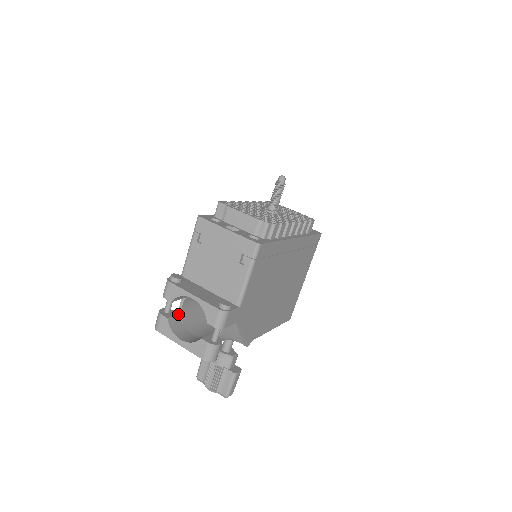
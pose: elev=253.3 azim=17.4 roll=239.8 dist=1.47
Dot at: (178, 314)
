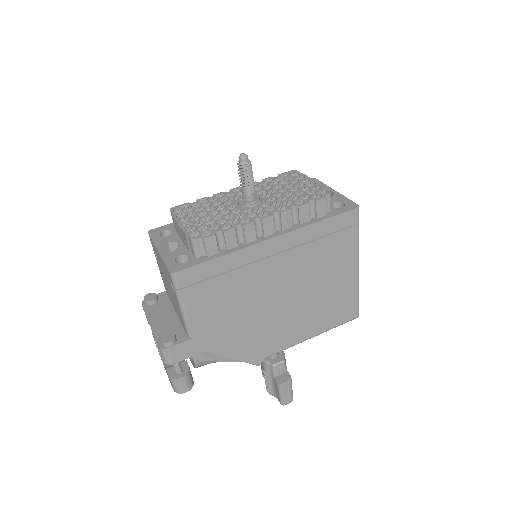
Dot at: occluded
